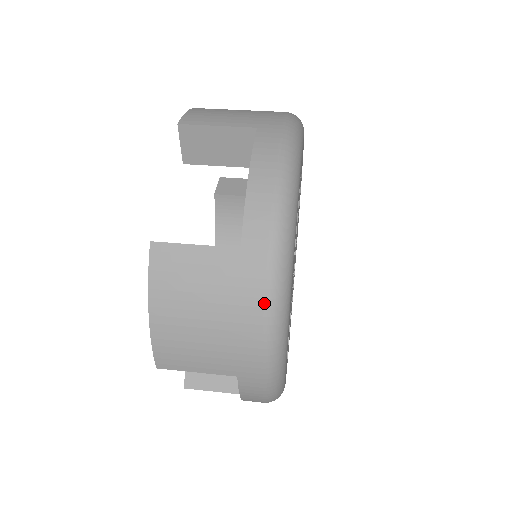
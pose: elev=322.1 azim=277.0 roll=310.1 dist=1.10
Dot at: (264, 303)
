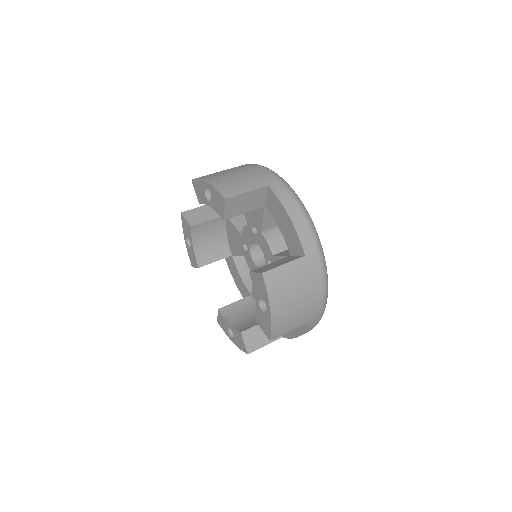
Dot at: (322, 277)
